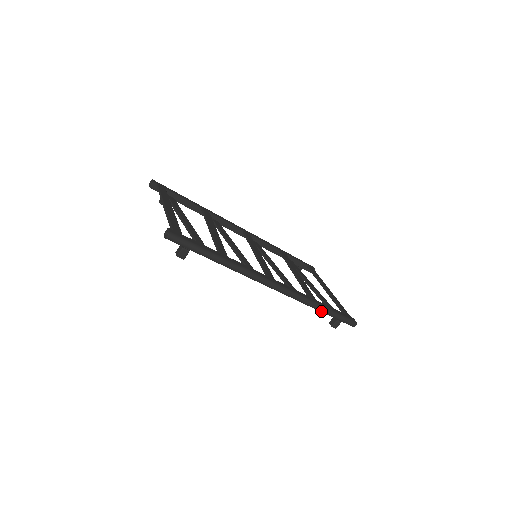
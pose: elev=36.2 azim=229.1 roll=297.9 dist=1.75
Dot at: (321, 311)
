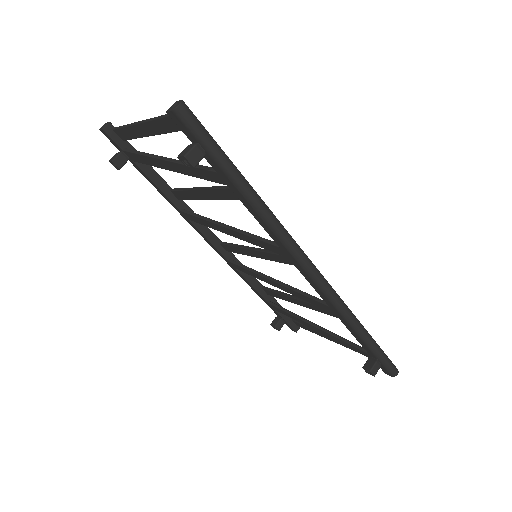
Dot at: (362, 336)
